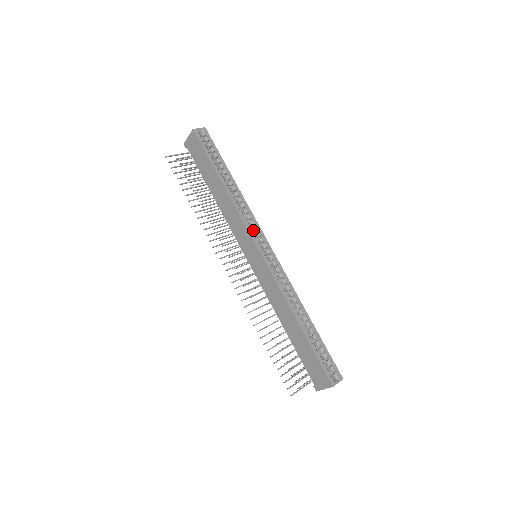
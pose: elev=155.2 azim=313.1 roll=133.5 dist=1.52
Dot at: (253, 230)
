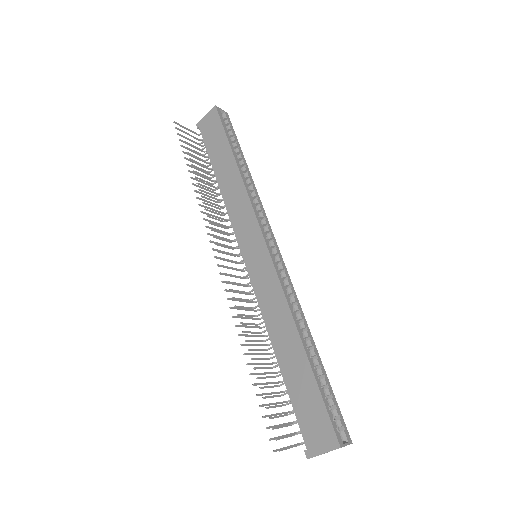
Dot at: occluded
